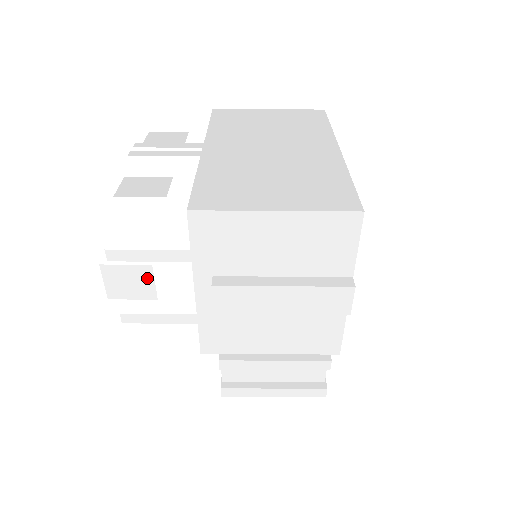
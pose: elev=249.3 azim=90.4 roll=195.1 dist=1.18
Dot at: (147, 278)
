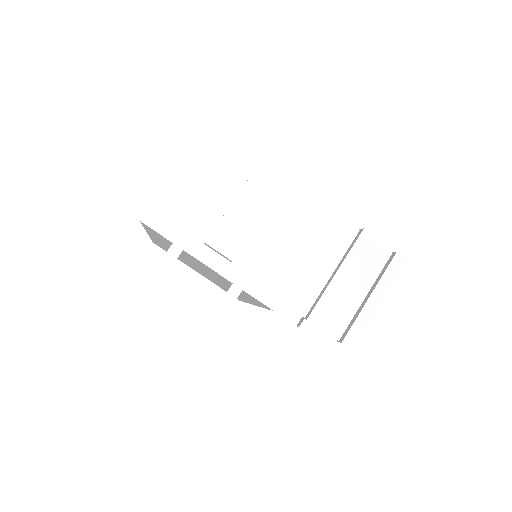
Dot at: (180, 300)
